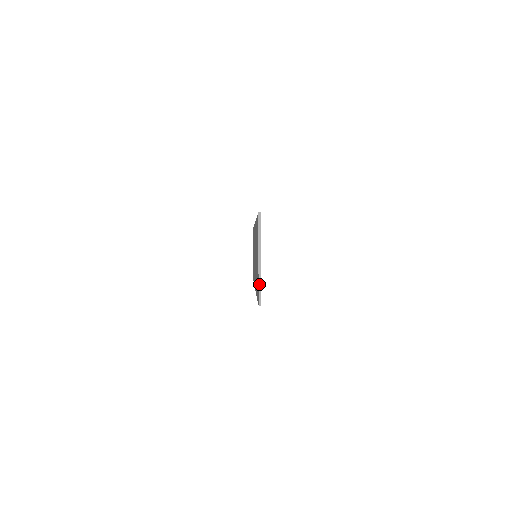
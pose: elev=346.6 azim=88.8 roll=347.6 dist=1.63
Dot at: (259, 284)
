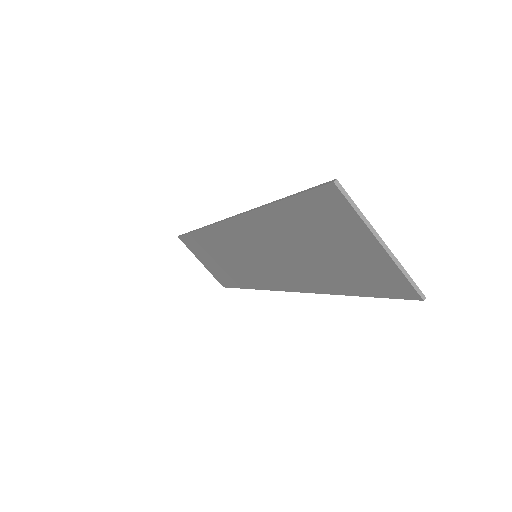
Dot at: (404, 274)
